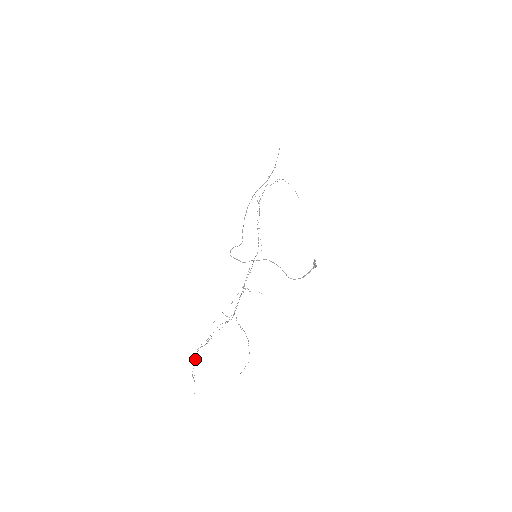
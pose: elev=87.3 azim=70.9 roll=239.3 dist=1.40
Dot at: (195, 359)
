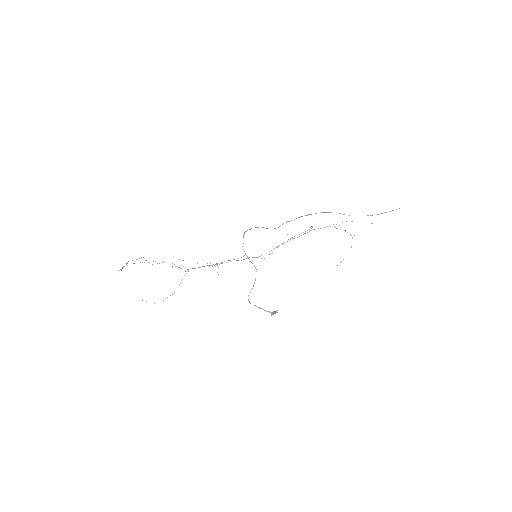
Dot at: (139, 258)
